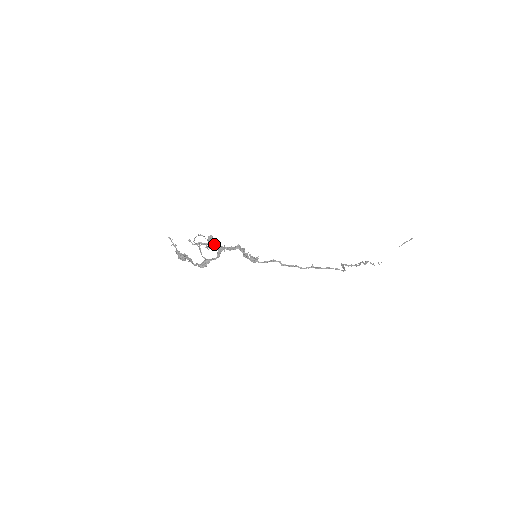
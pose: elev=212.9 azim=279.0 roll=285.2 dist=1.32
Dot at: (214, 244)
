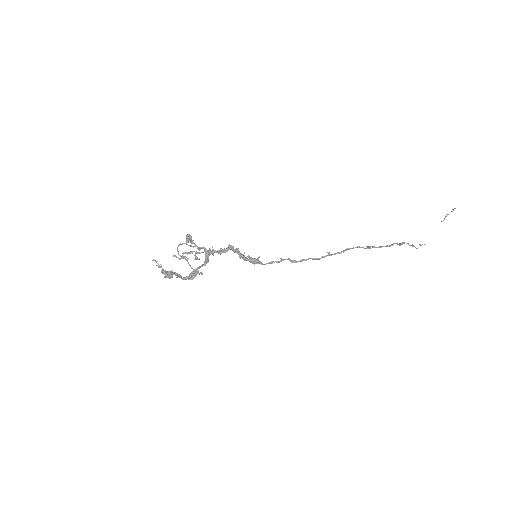
Dot at: (195, 245)
